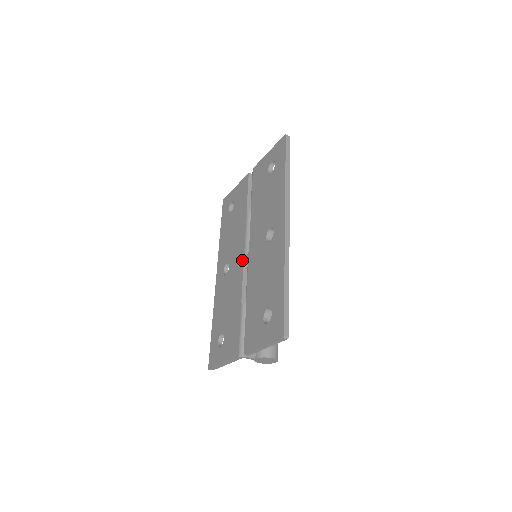
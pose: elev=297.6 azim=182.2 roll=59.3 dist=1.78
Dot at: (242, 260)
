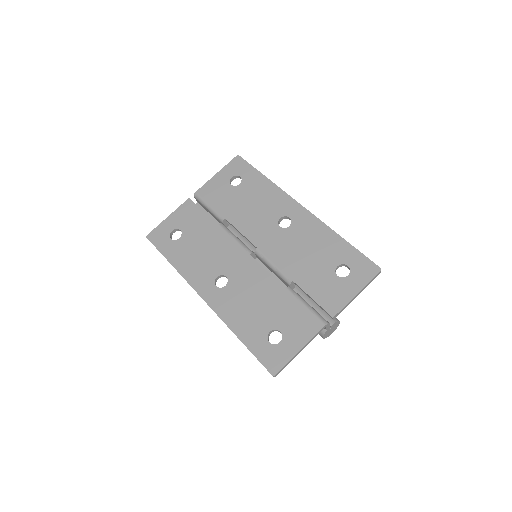
Dot at: (251, 259)
